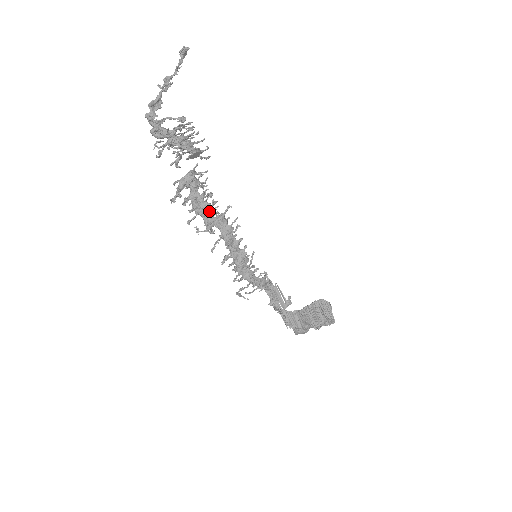
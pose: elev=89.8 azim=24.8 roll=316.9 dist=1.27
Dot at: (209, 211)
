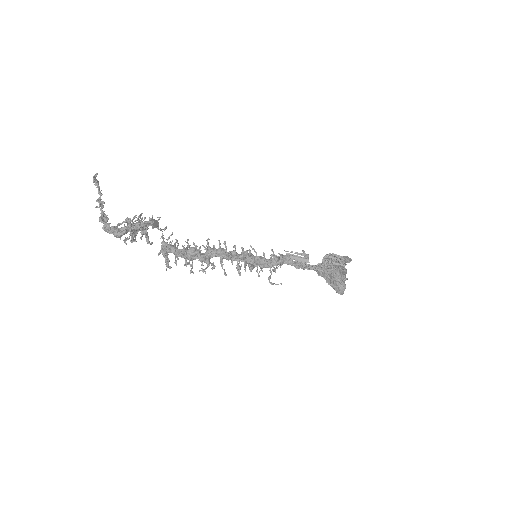
Dot at: (197, 252)
